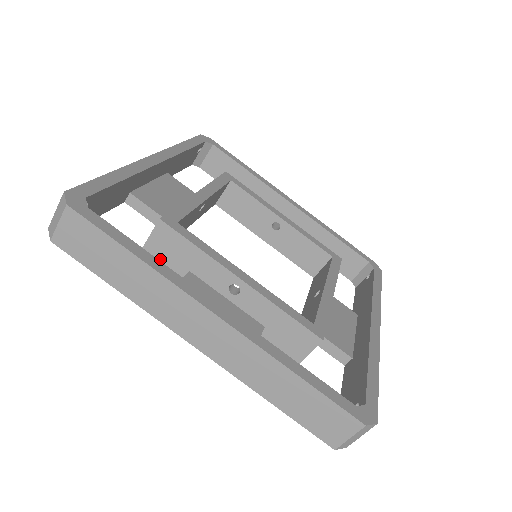
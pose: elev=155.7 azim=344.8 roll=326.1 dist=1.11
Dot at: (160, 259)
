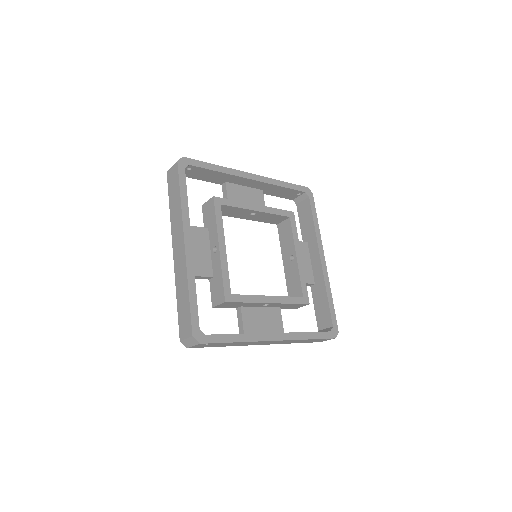
Dot at: (204, 215)
